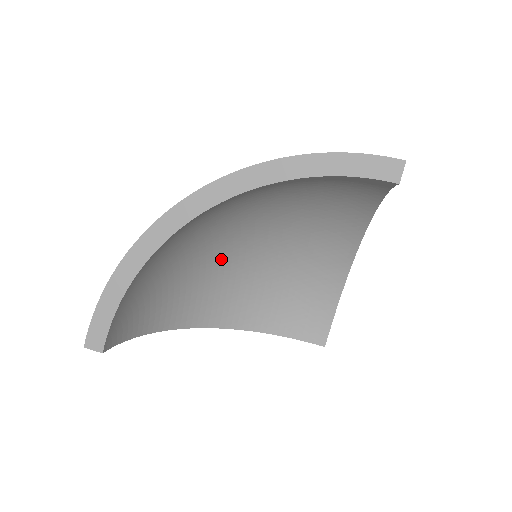
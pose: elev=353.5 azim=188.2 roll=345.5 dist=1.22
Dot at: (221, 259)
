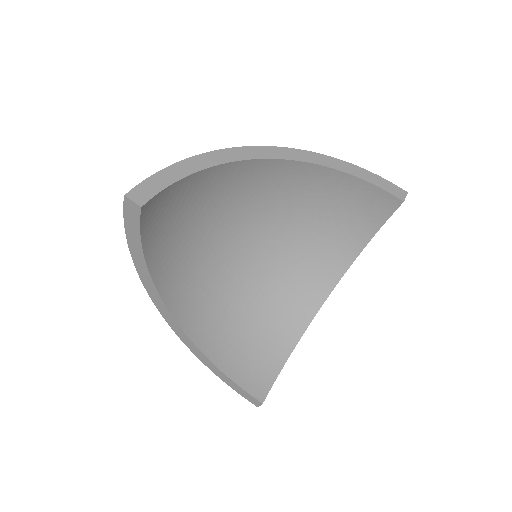
Dot at: (221, 251)
